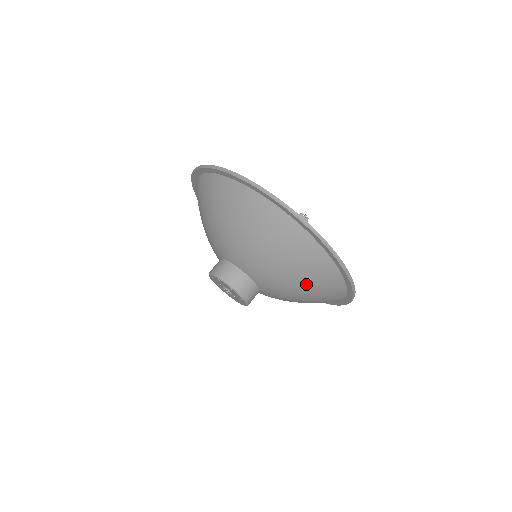
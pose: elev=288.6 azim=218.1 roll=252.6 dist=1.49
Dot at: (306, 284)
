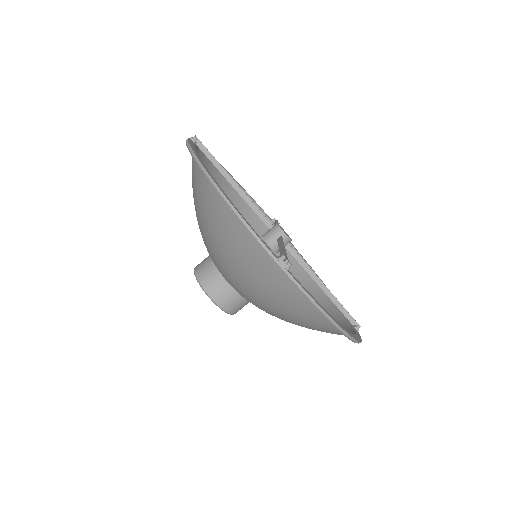
Dot at: (295, 321)
